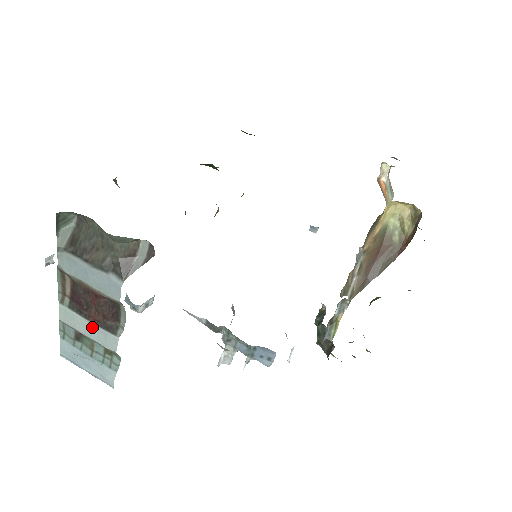
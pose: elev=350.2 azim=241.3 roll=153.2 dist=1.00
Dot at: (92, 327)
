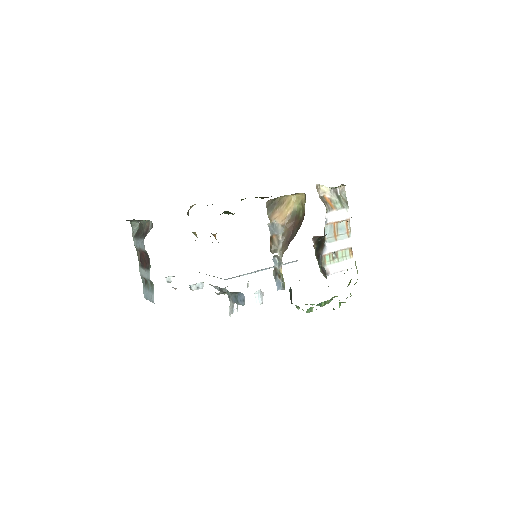
Dot at: (145, 272)
